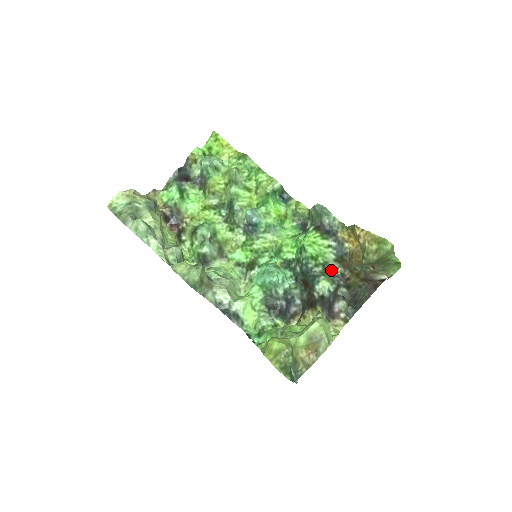
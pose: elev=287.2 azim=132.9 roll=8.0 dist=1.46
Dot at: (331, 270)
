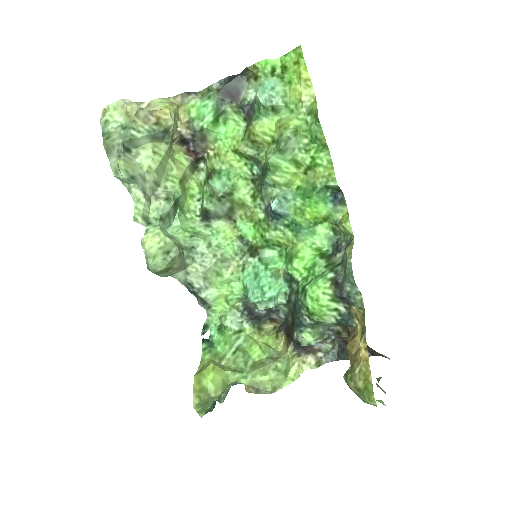
Dot at: (327, 325)
